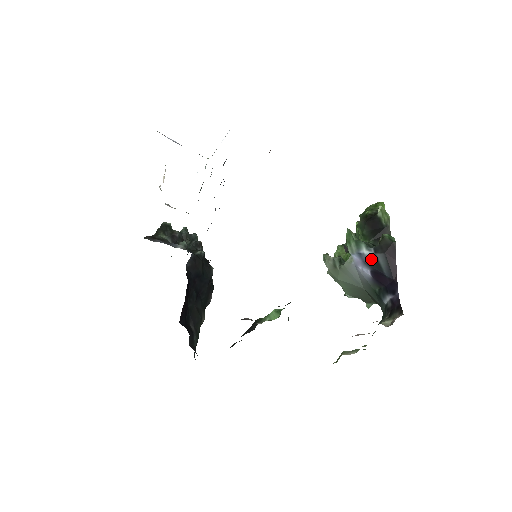
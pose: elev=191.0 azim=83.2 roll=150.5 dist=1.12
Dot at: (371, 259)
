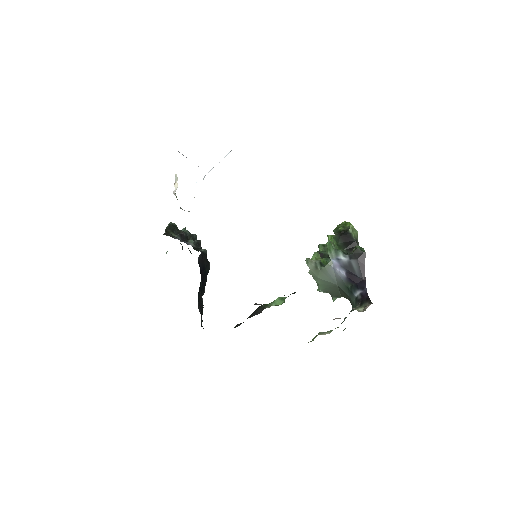
Dot at: (347, 263)
